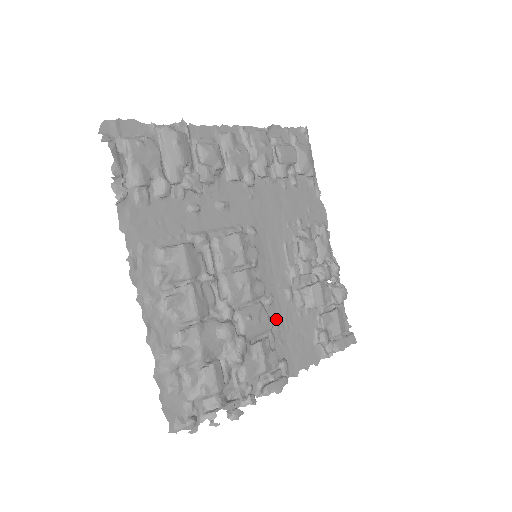
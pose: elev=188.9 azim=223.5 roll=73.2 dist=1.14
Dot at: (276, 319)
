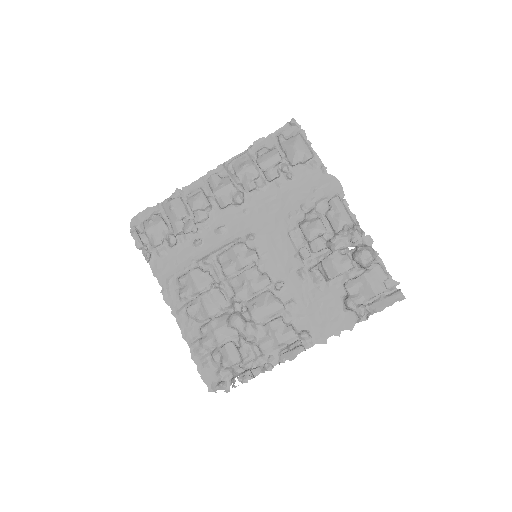
Dot at: (291, 299)
